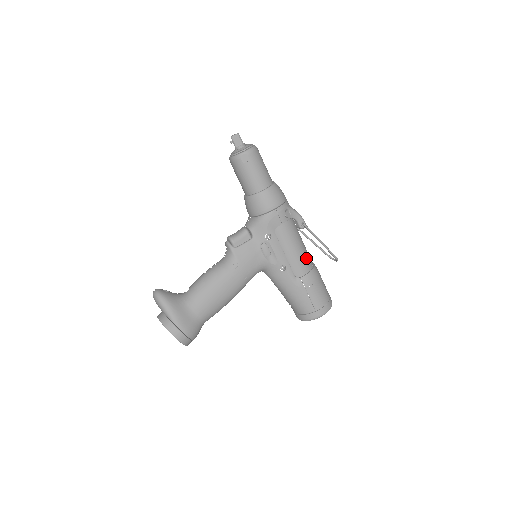
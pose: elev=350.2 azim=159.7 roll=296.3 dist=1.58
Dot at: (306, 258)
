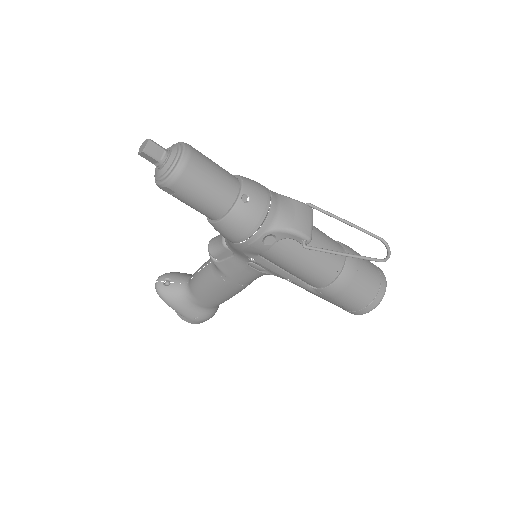
Dot at: (322, 271)
